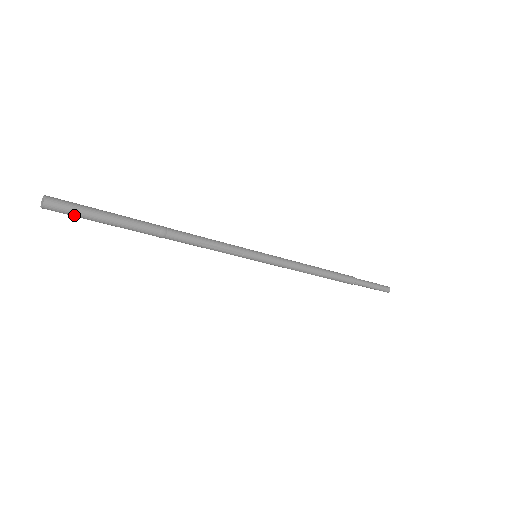
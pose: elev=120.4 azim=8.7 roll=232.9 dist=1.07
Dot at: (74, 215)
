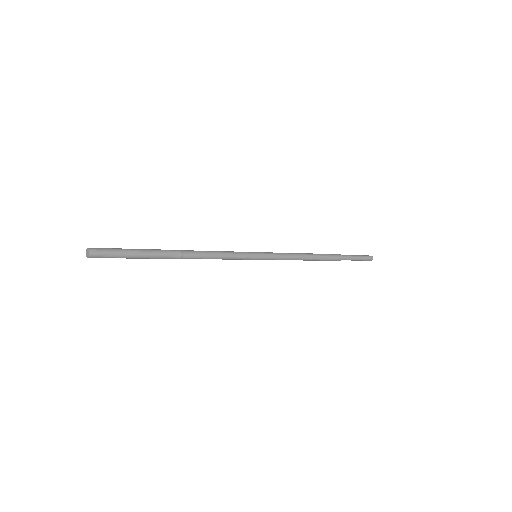
Dot at: (112, 257)
